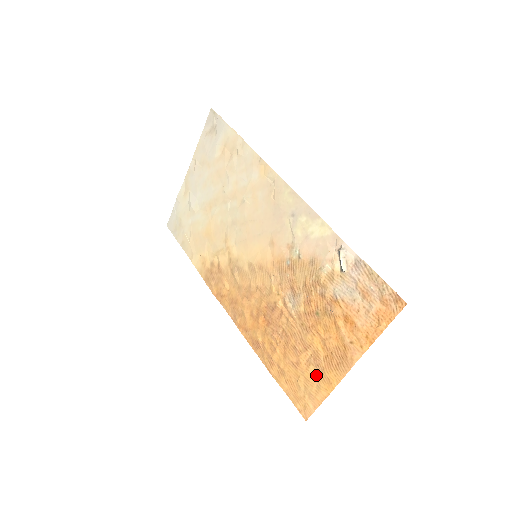
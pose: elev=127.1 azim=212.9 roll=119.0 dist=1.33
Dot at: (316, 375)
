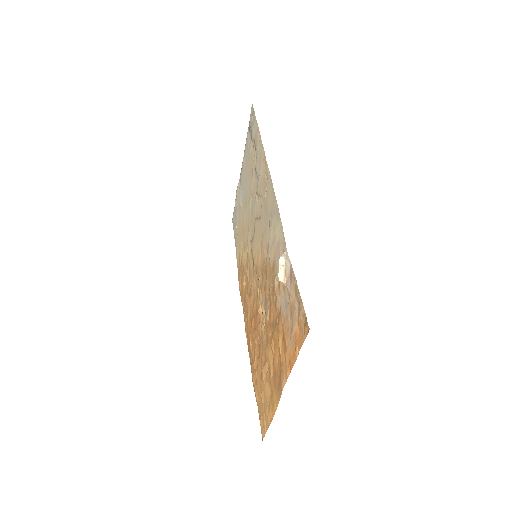
Dot at: (269, 393)
